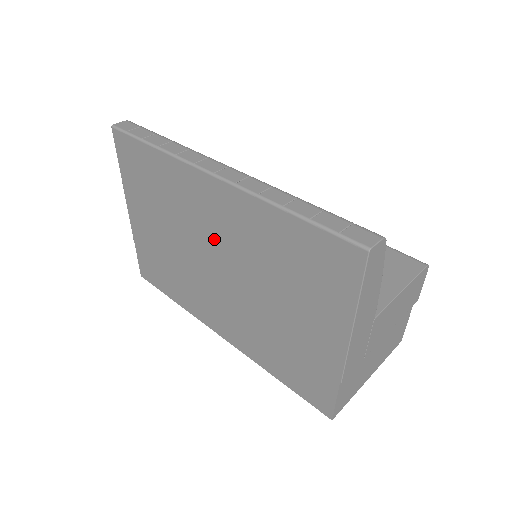
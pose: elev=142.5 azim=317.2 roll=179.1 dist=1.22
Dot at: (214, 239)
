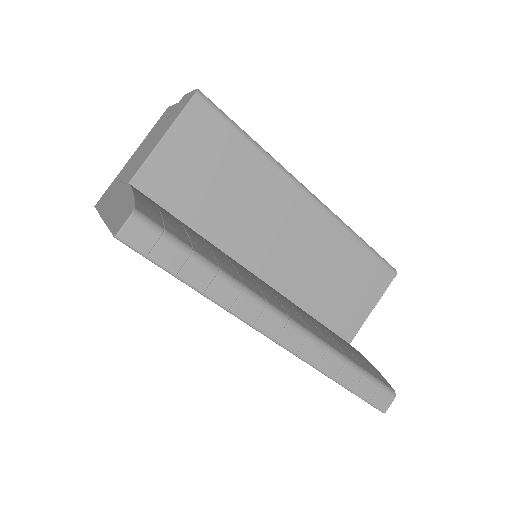
Dot at: occluded
